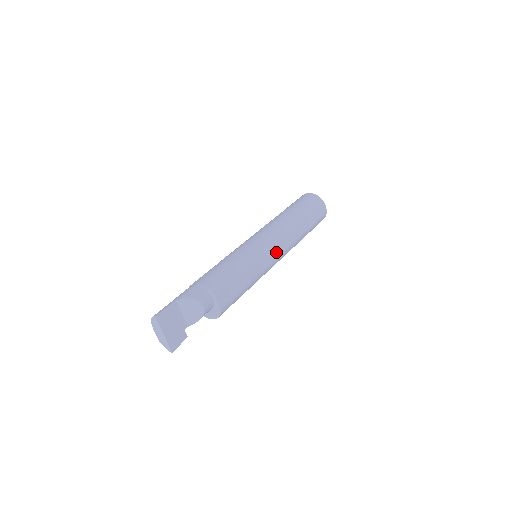
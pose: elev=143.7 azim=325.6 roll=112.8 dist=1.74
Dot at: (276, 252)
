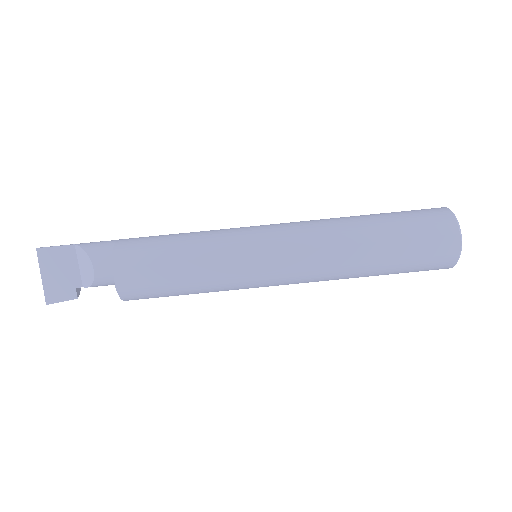
Dot at: (275, 264)
